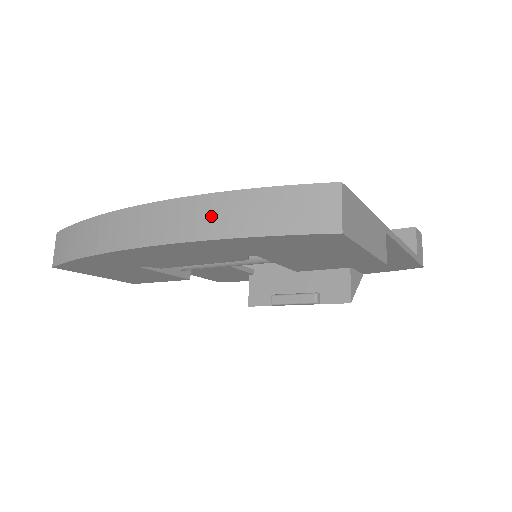
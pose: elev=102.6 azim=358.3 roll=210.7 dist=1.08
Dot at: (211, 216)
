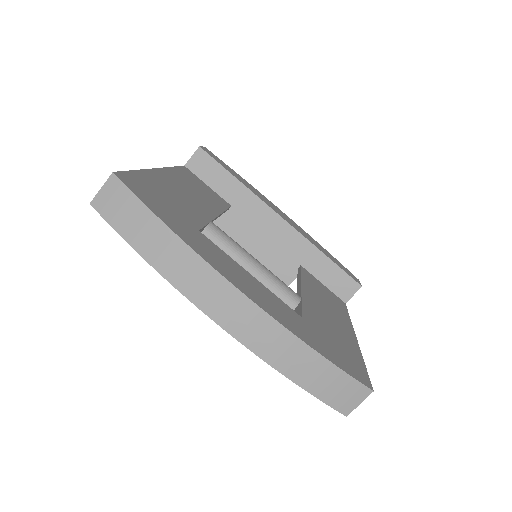
Dot at: (284, 352)
